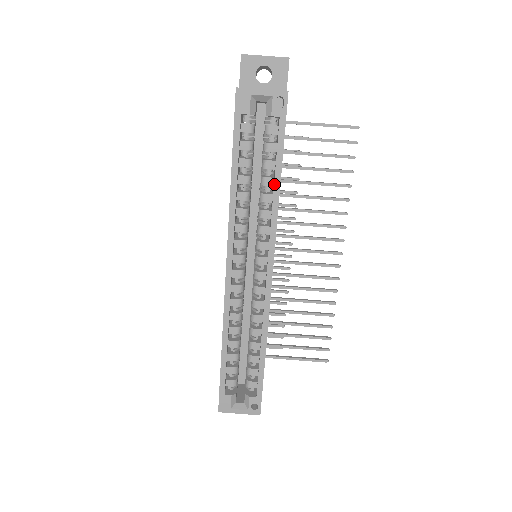
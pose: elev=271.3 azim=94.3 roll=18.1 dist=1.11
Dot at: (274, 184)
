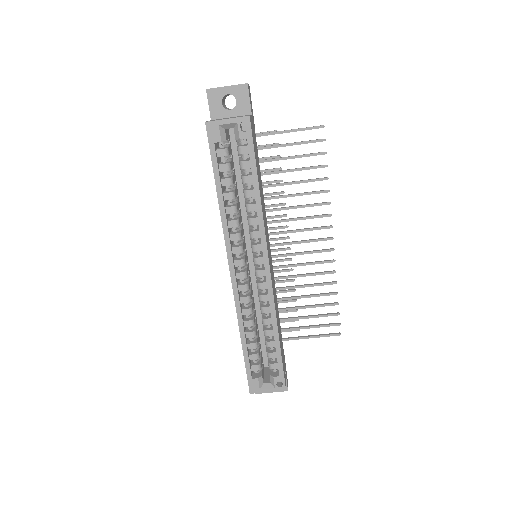
Dot at: (255, 195)
